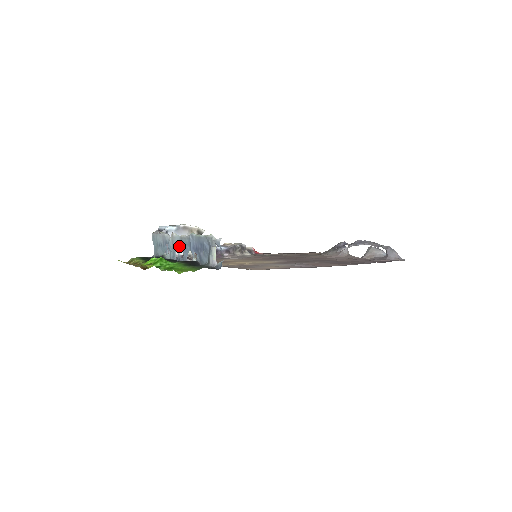
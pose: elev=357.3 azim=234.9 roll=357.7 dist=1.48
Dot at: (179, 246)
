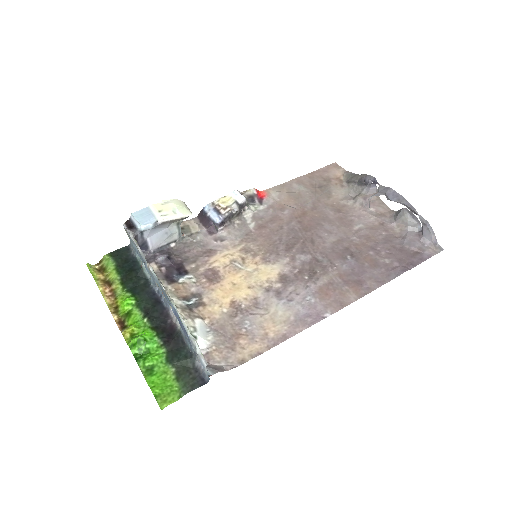
Dot at: (159, 286)
